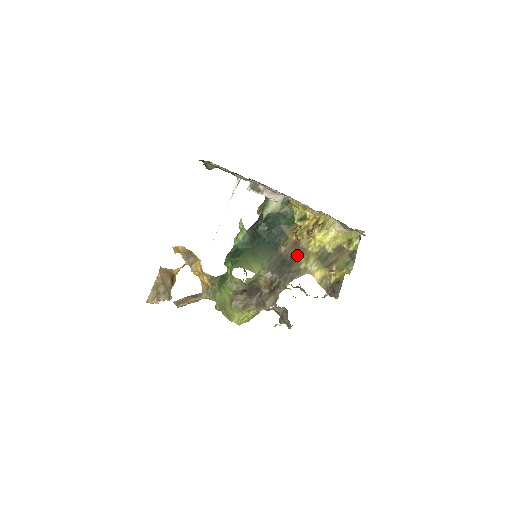
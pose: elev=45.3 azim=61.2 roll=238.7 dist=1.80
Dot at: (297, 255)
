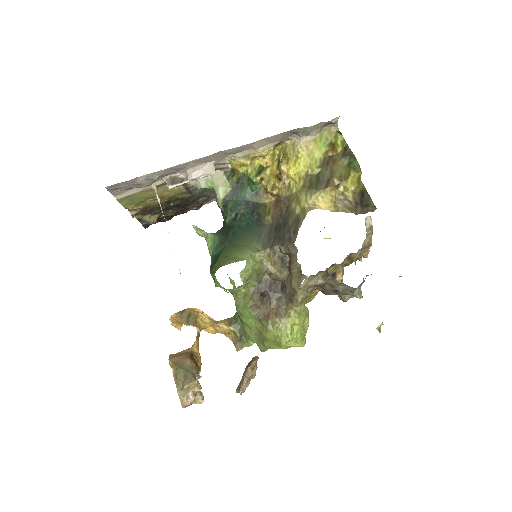
Dot at: (286, 209)
